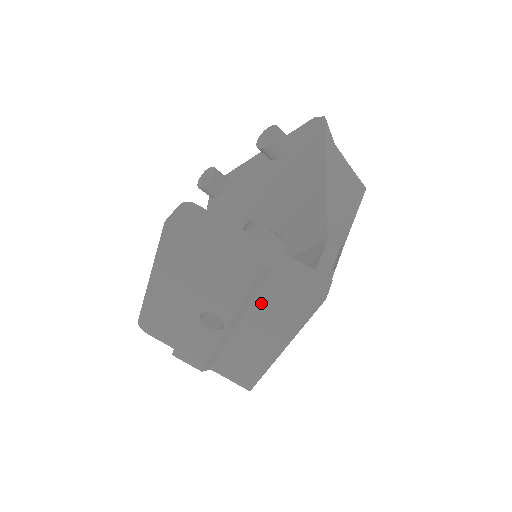
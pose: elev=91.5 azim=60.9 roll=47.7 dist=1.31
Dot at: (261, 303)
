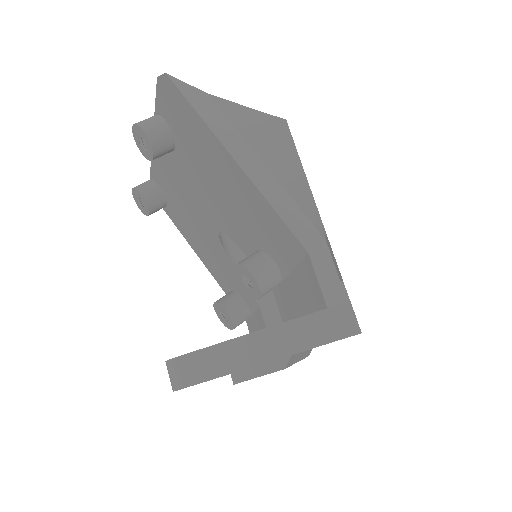
Dot at: occluded
